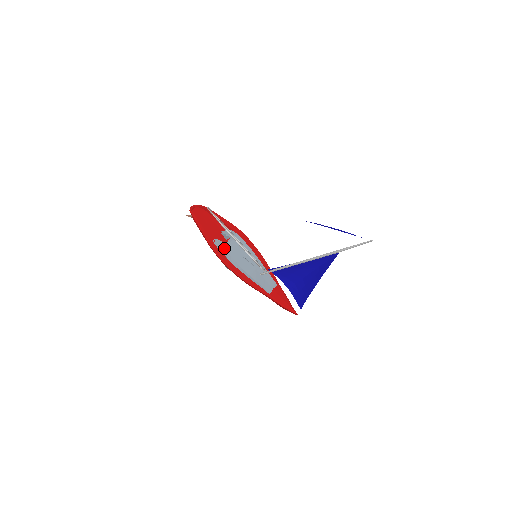
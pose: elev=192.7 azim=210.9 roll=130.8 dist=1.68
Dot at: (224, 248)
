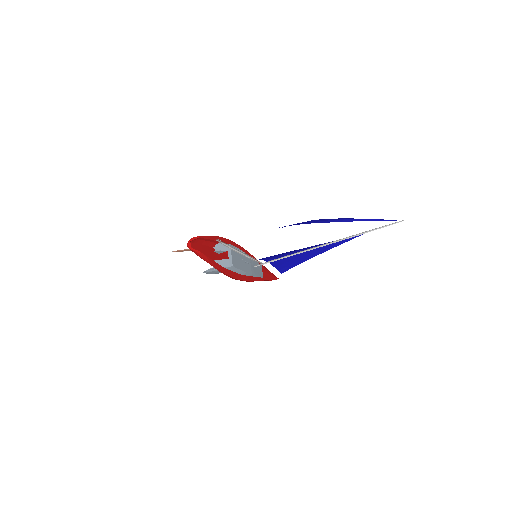
Dot at: (232, 265)
